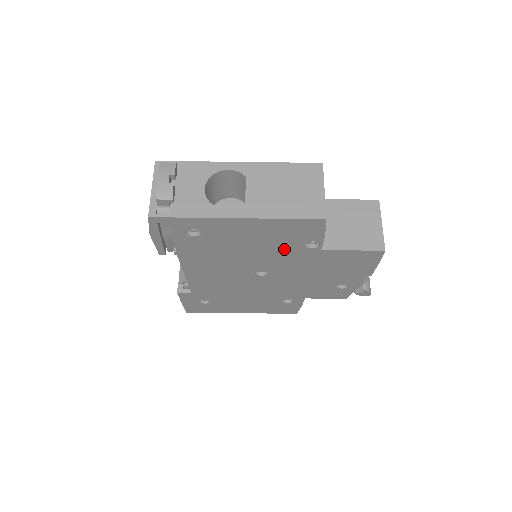
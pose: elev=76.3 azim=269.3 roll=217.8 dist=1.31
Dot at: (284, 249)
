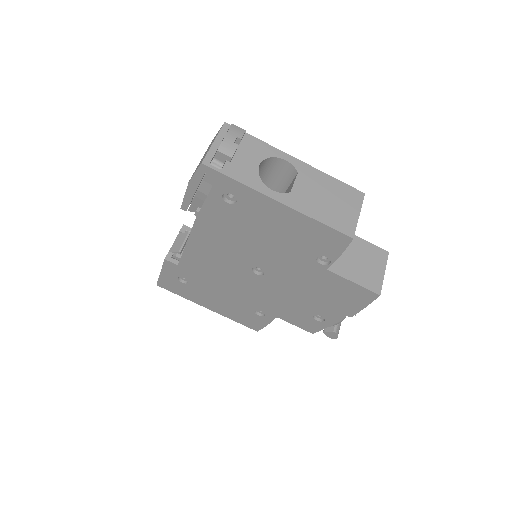
Dot at: (296, 254)
